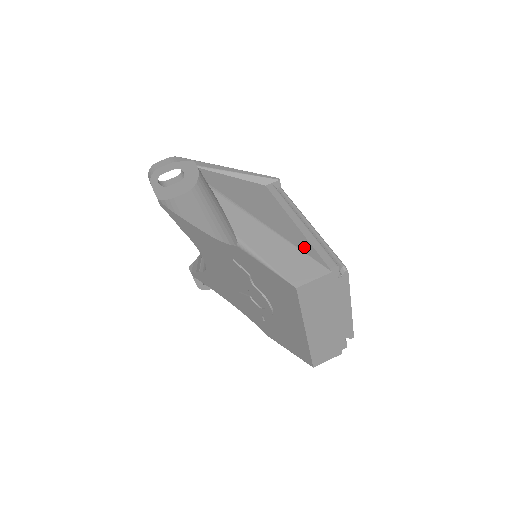
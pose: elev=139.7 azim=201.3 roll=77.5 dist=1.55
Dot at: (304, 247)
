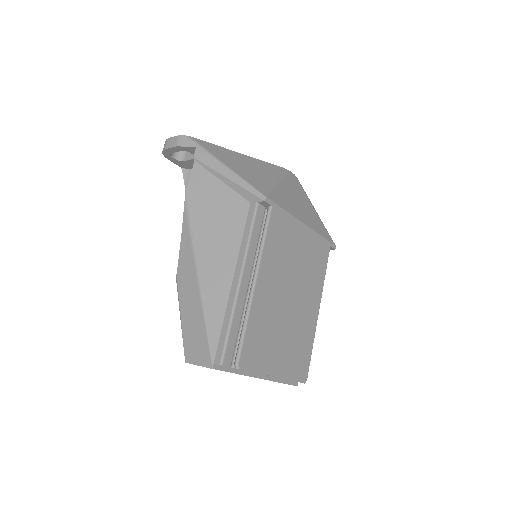
Dot at: (212, 324)
